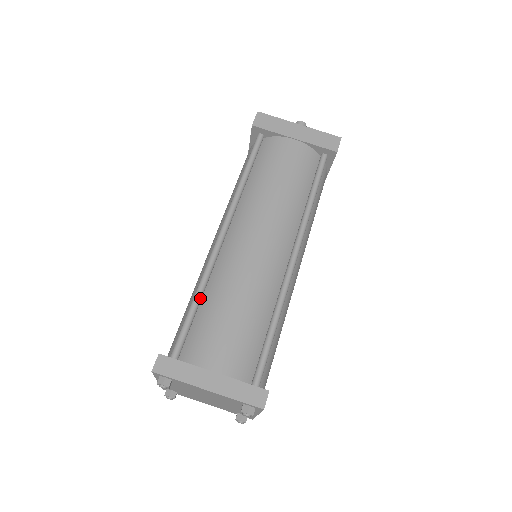
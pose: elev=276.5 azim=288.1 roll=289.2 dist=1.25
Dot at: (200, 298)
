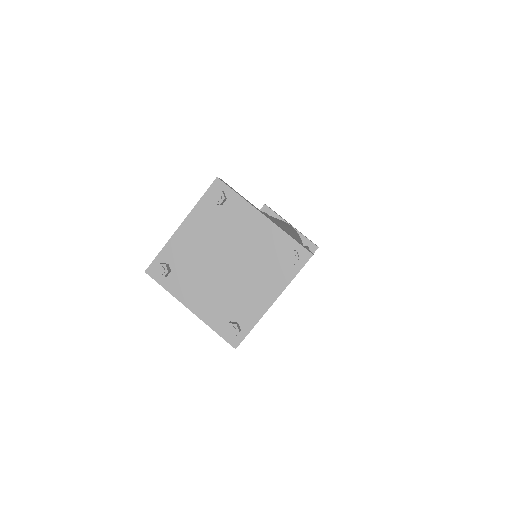
Dot at: occluded
